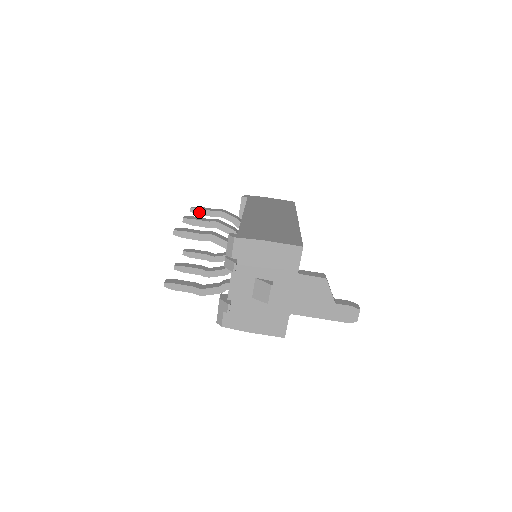
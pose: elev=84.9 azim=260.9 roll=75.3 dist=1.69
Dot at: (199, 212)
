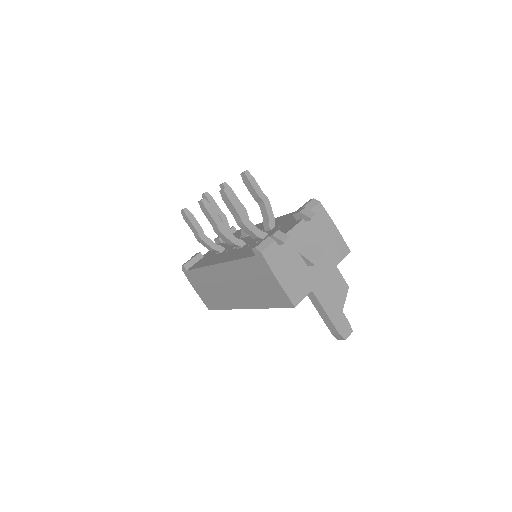
Dot at: (211, 200)
